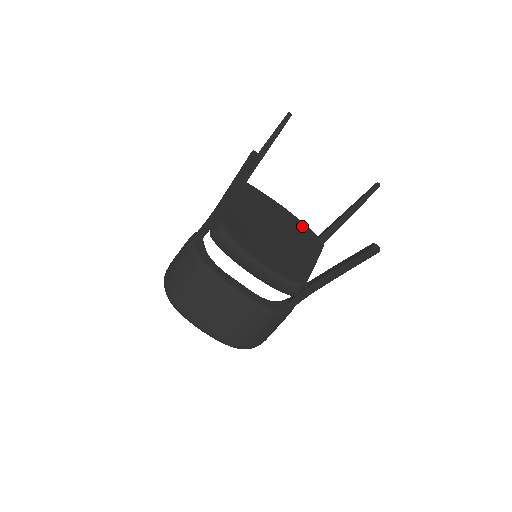
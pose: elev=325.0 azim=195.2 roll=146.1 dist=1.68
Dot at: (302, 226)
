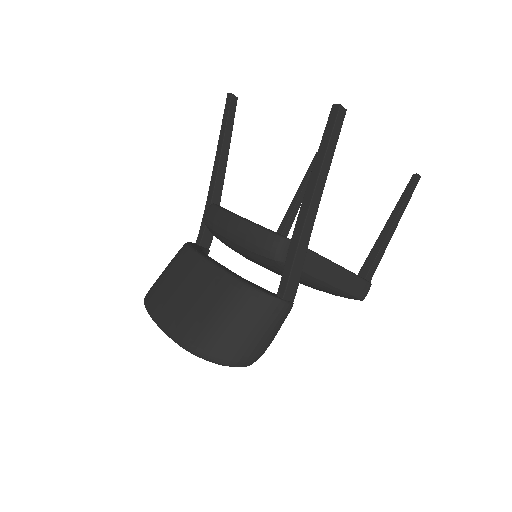
Dot at: occluded
